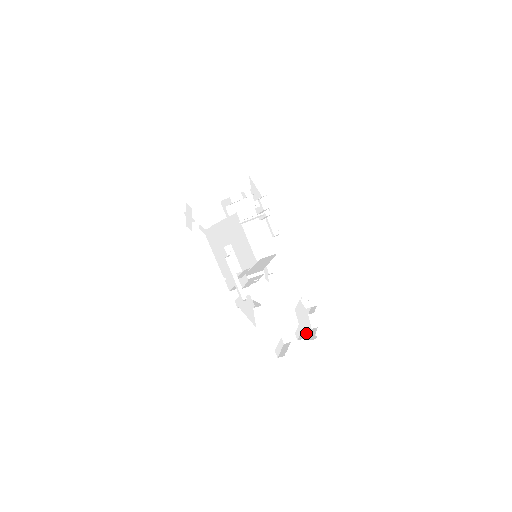
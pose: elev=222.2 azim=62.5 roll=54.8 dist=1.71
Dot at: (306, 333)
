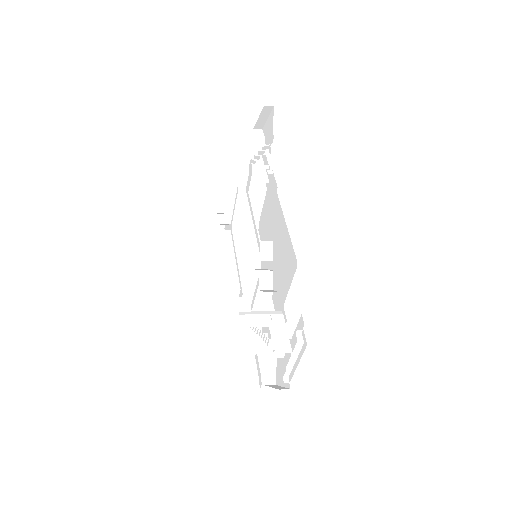
Dot at: occluded
